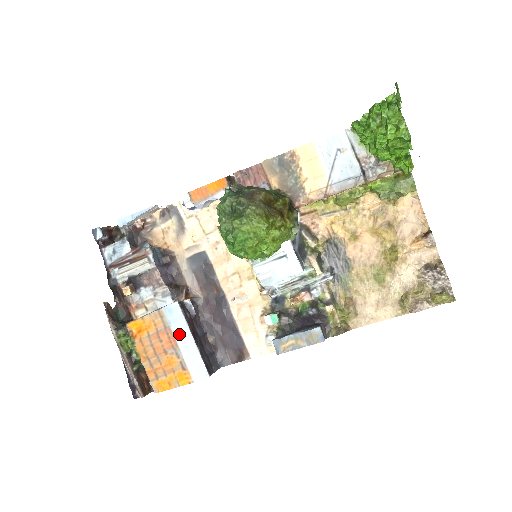
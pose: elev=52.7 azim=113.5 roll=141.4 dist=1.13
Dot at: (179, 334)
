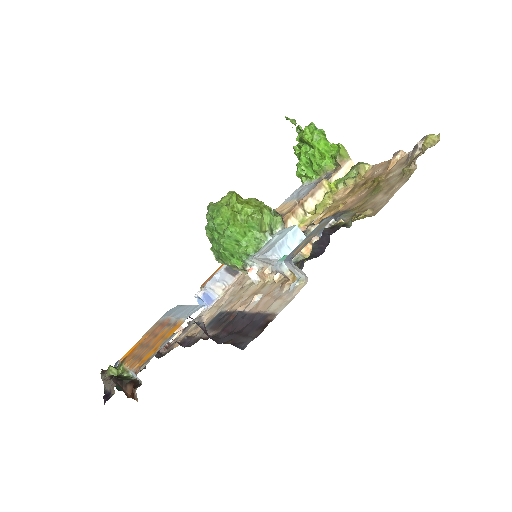
Dot at: (174, 313)
